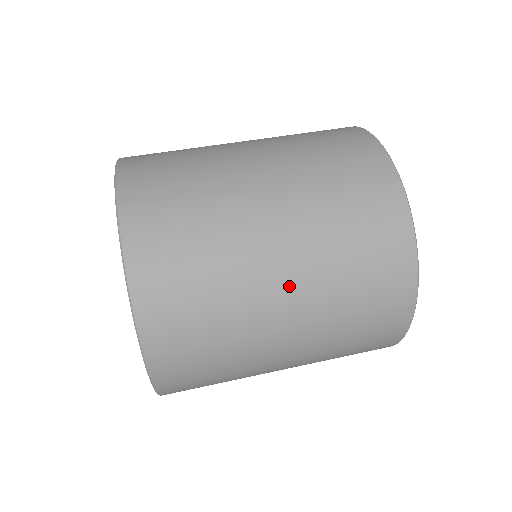
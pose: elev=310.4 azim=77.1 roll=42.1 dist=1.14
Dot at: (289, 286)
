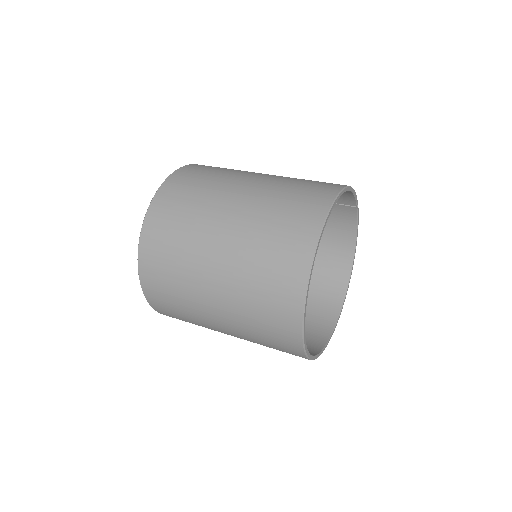
Dot at: (229, 226)
